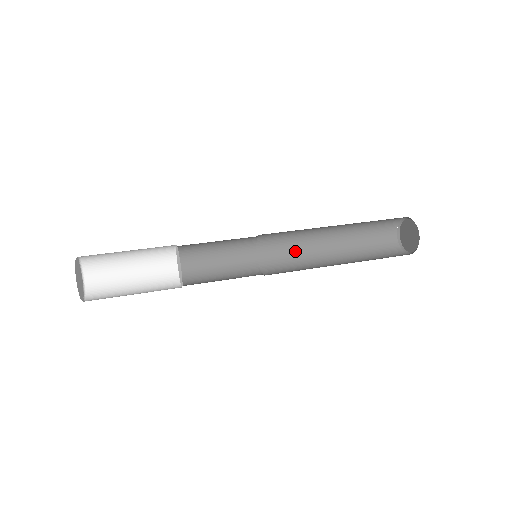
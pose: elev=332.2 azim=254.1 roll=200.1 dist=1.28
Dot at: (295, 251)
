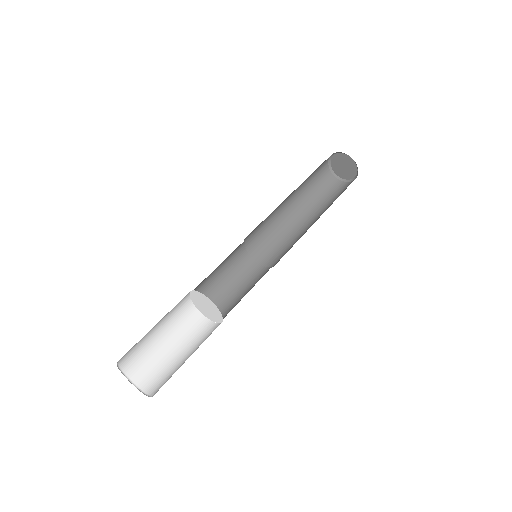
Dot at: (269, 215)
